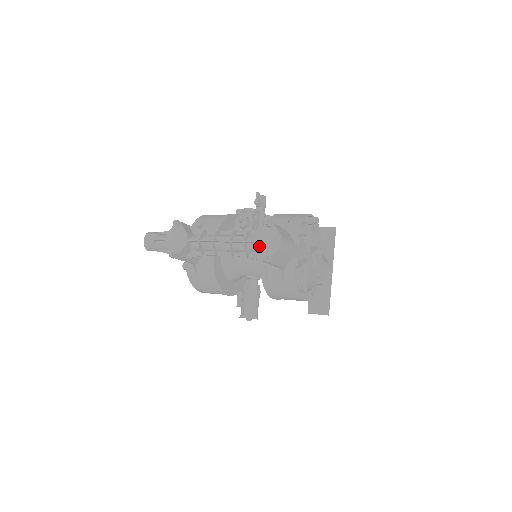
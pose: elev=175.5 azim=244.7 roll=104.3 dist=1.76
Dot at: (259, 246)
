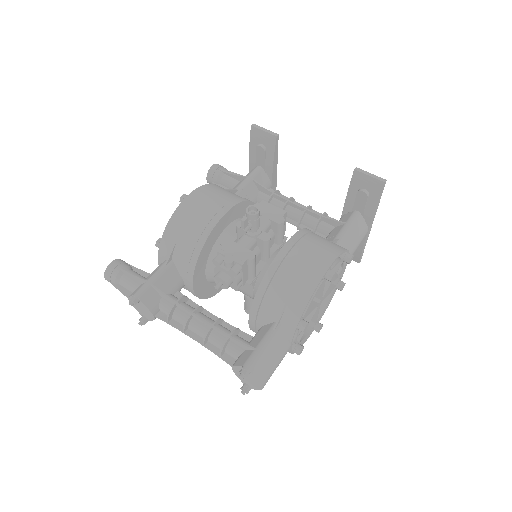
Dot at: (238, 375)
